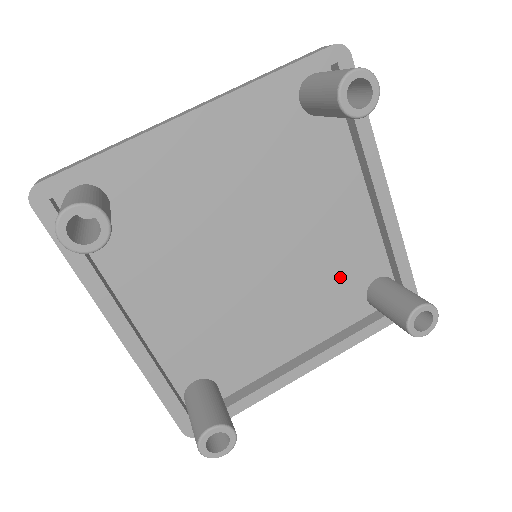
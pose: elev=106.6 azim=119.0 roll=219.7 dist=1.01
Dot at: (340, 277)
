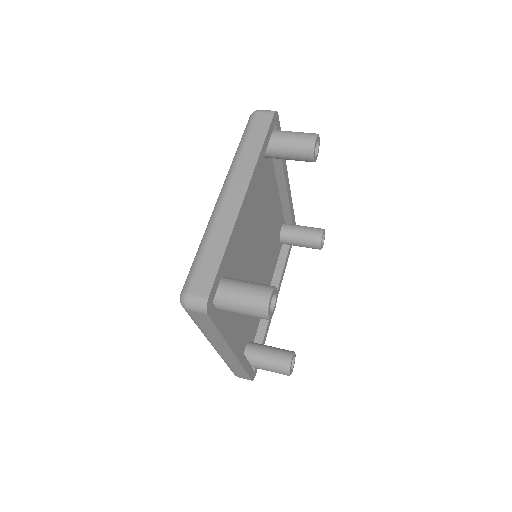
Dot at: (274, 239)
